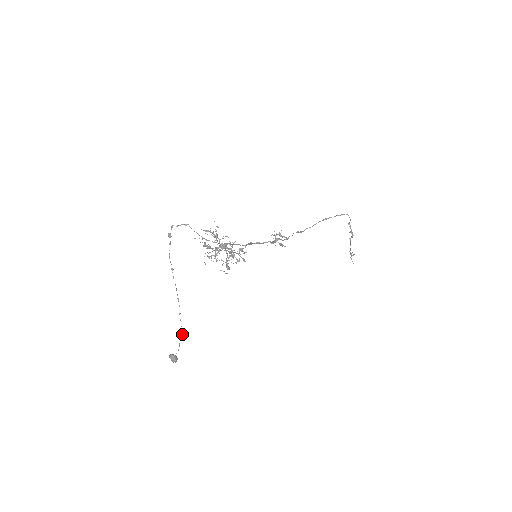
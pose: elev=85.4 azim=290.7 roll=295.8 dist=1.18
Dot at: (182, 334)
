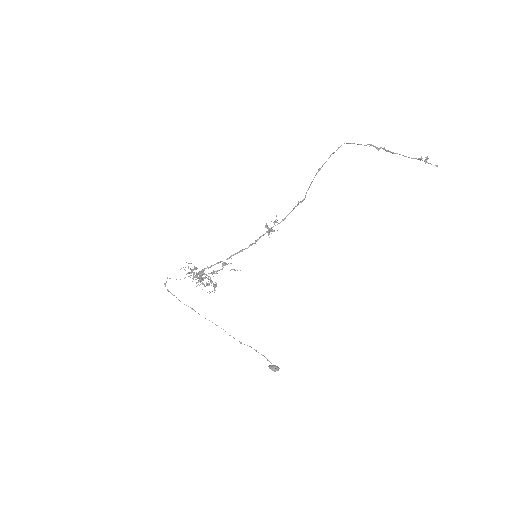
Dot at: occluded
